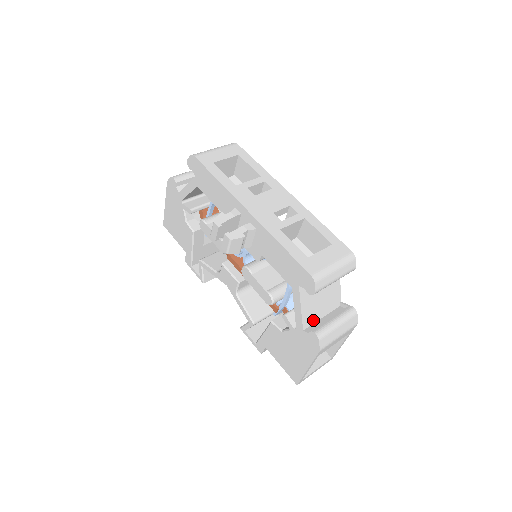
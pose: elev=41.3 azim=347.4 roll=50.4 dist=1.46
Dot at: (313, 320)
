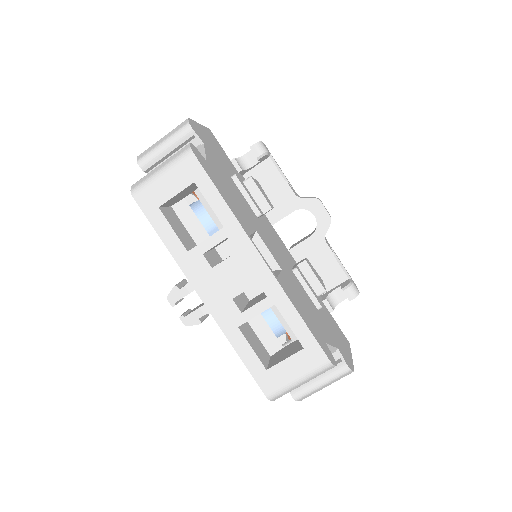
Dot at: occluded
